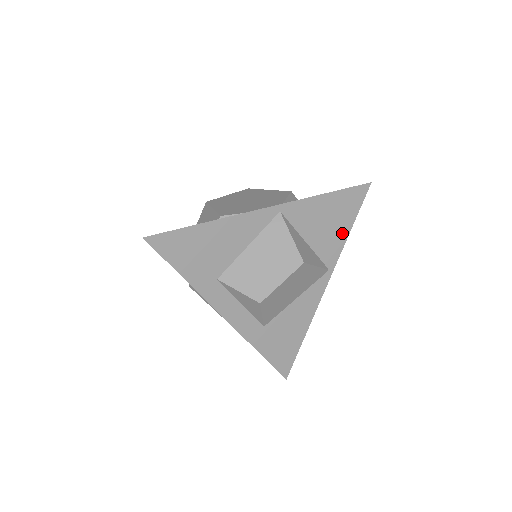
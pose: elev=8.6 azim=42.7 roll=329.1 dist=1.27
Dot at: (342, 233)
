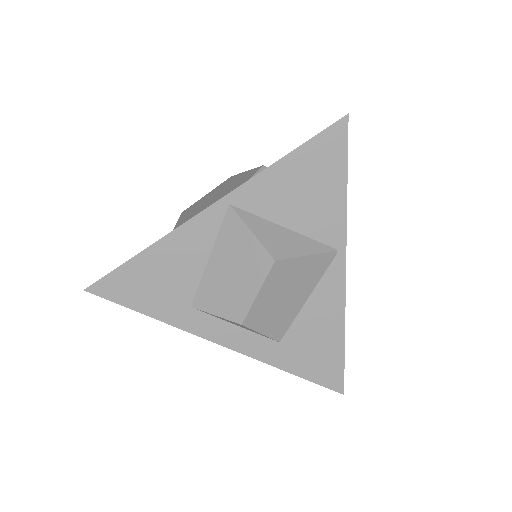
Dot at: (335, 198)
